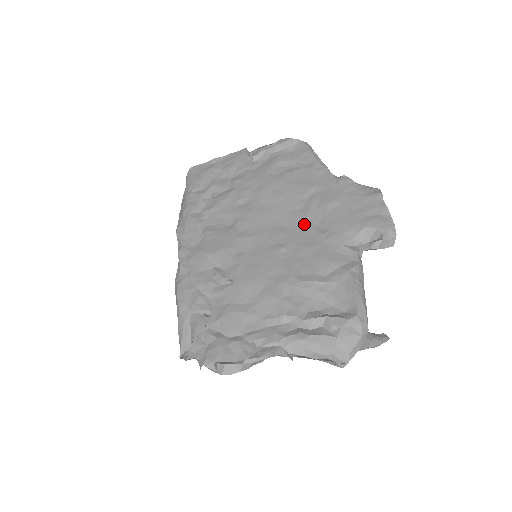
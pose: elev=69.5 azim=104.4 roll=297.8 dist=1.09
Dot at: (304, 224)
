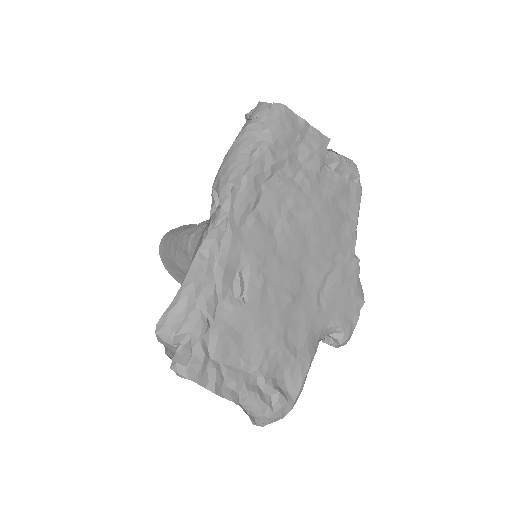
Dot at: (315, 285)
